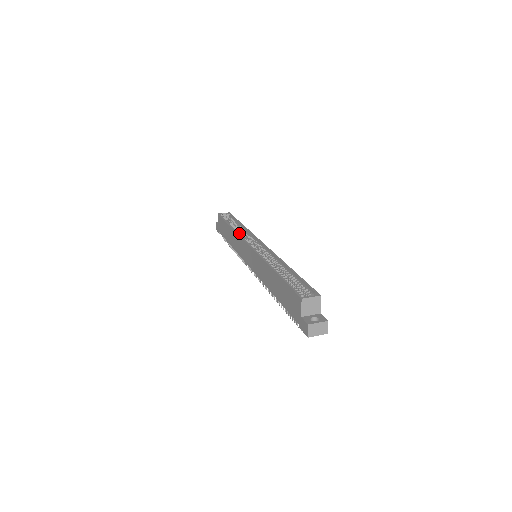
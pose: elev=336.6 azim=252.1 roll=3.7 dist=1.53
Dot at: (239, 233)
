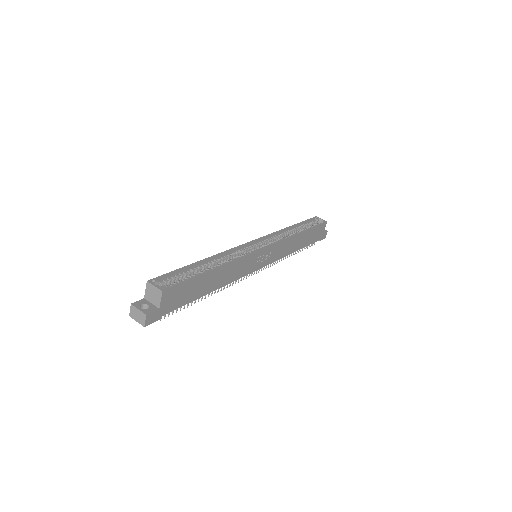
Dot at: (280, 233)
